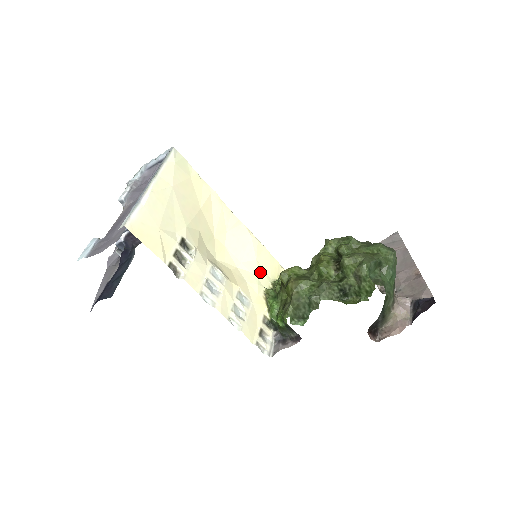
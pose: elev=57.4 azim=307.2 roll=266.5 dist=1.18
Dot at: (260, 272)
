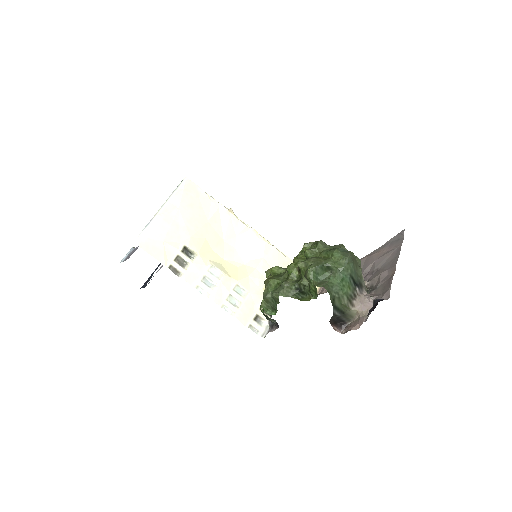
Dot at: (265, 268)
